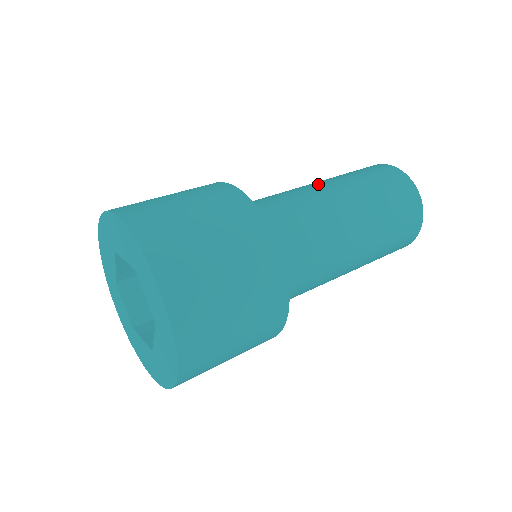
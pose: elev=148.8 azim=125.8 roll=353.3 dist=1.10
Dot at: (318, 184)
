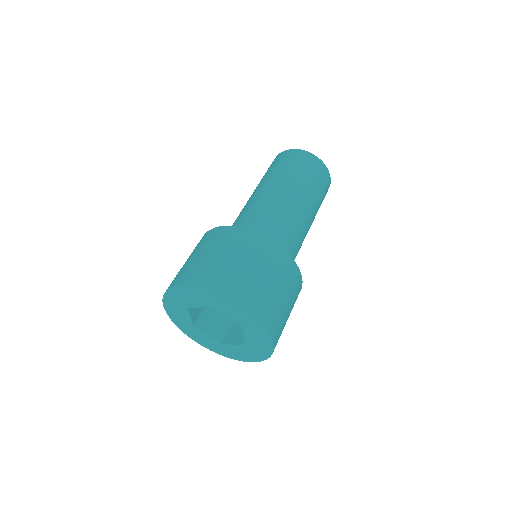
Dot at: (292, 197)
